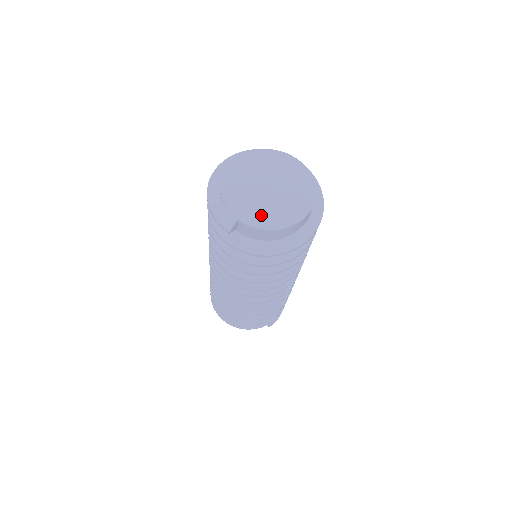
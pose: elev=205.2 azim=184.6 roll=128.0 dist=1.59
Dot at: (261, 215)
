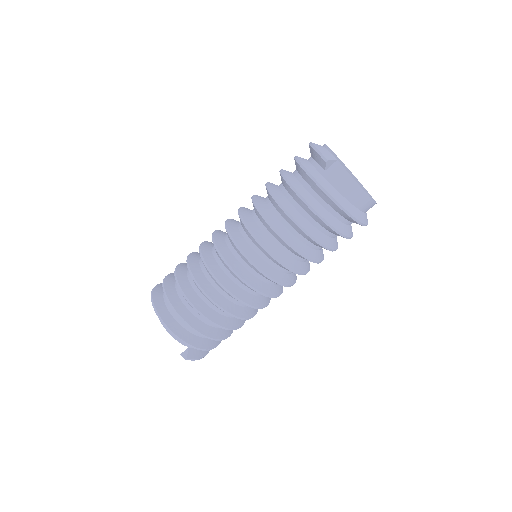
Dot at: occluded
